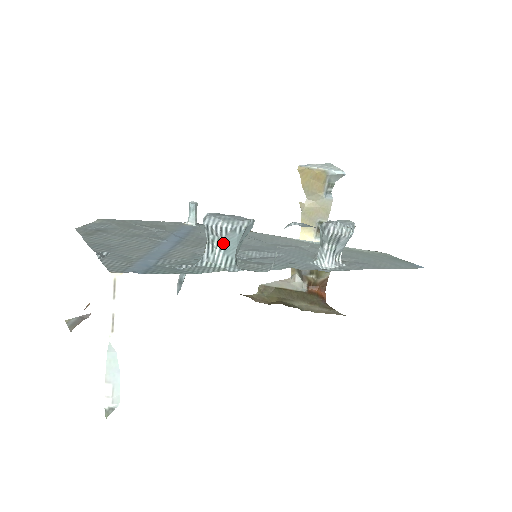
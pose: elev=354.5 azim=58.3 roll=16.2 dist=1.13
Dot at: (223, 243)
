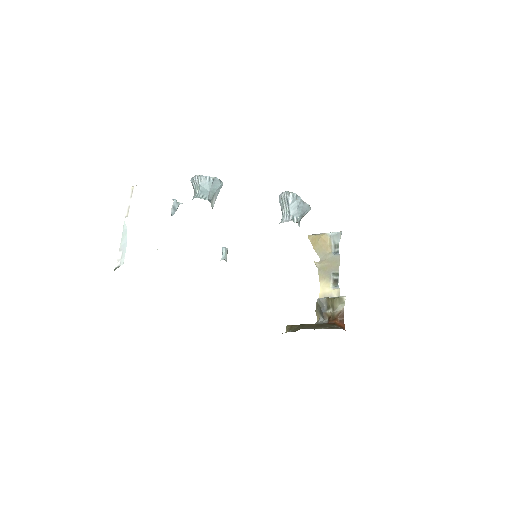
Dot at: (200, 187)
